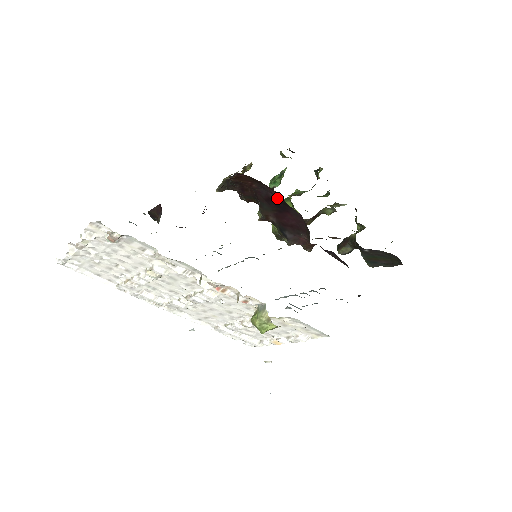
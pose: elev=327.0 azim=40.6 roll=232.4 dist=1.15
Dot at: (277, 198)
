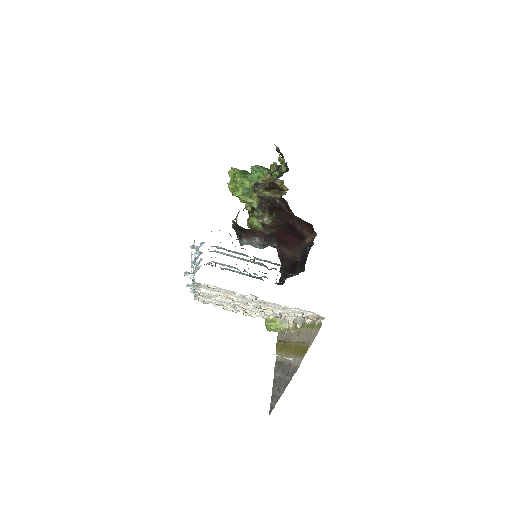
Dot at: (301, 232)
